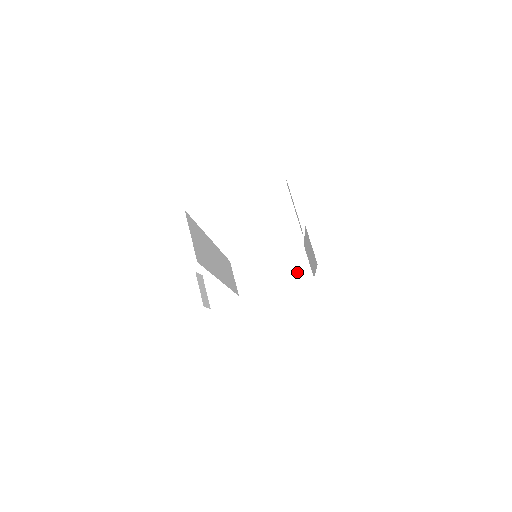
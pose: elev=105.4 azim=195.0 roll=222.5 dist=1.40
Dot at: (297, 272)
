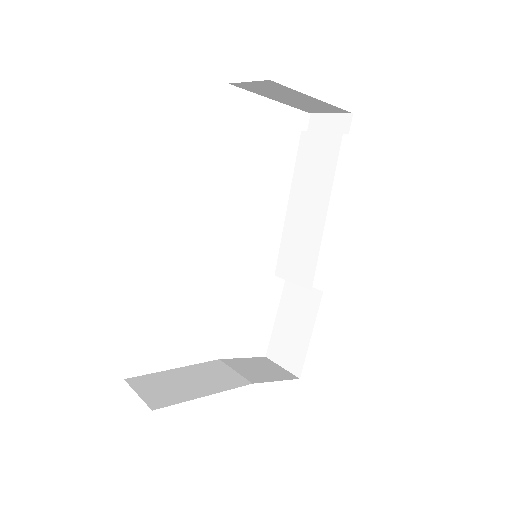
Dot at: (274, 373)
